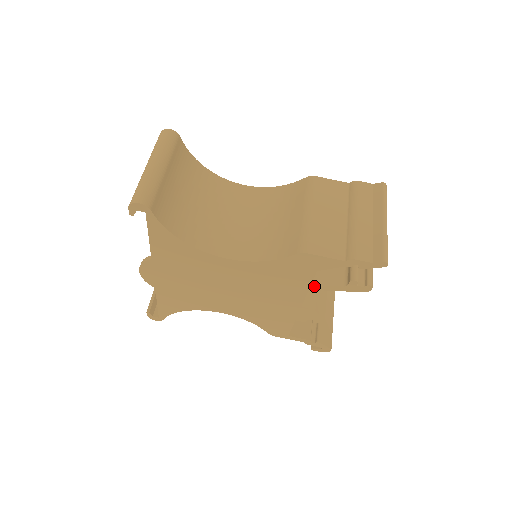
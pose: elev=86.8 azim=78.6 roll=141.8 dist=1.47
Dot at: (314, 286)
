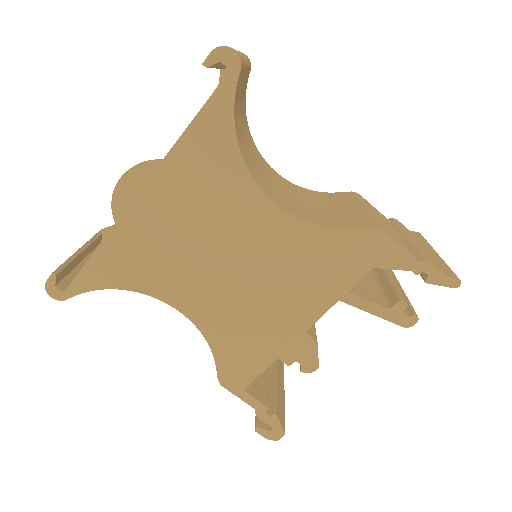
Dot at: (350, 296)
